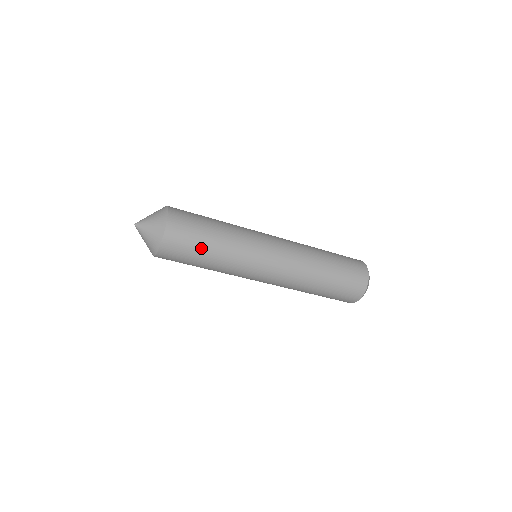
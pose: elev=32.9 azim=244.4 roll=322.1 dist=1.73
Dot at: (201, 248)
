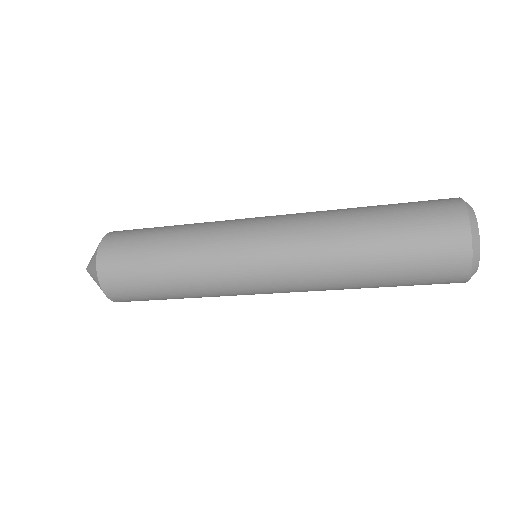
Dot at: (148, 252)
